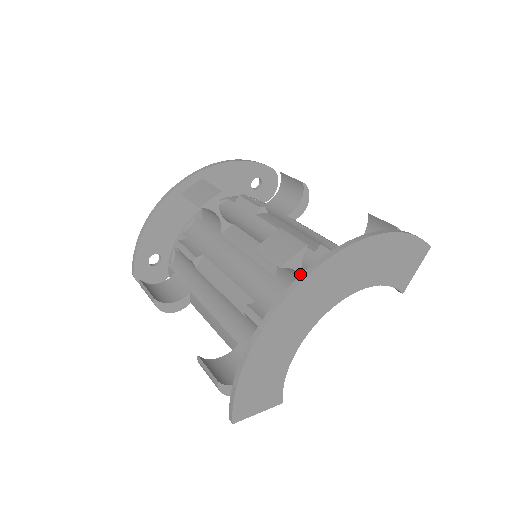
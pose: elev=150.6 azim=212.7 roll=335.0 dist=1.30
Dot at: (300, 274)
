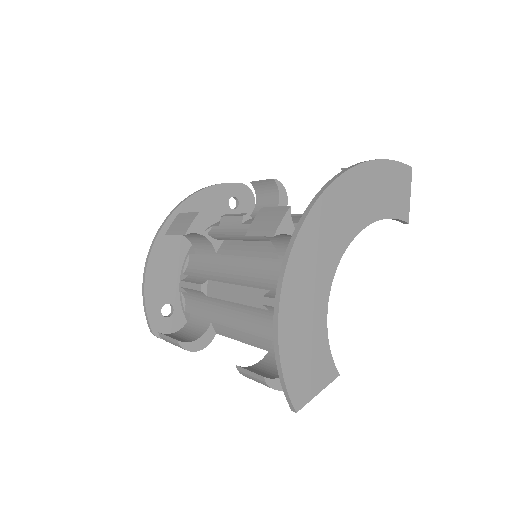
Dot at: occluded
